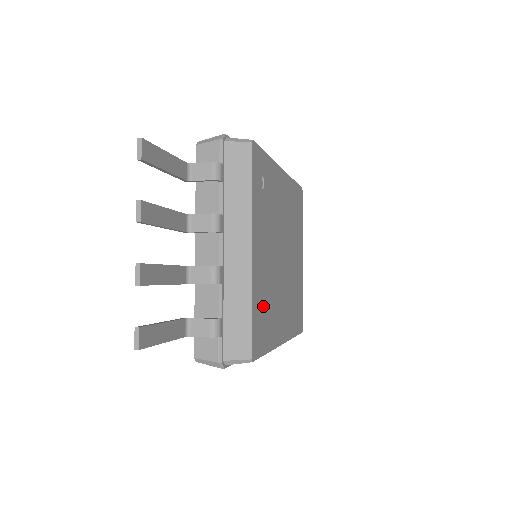
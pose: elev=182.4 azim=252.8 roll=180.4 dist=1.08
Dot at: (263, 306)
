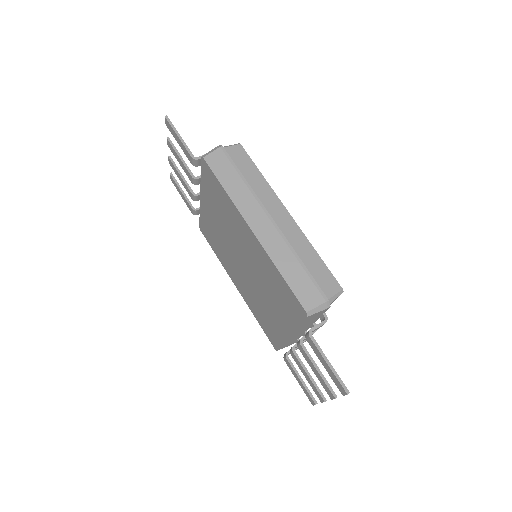
Dot at: occluded
